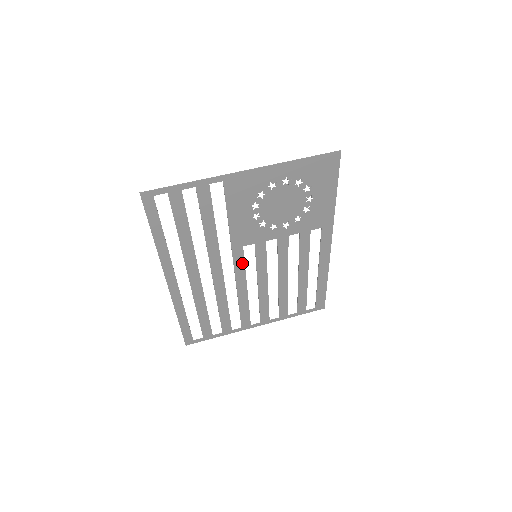
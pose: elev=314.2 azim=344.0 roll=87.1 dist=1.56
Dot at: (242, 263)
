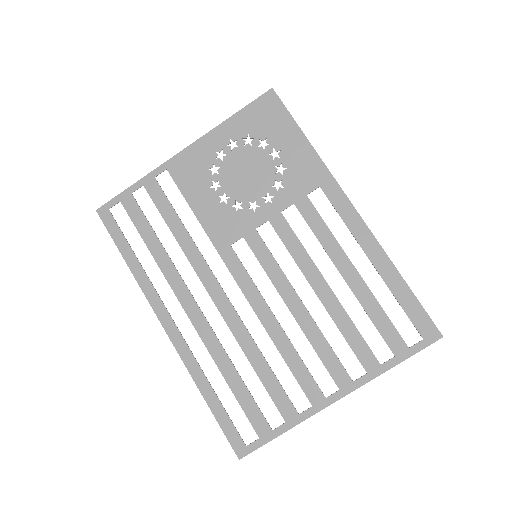
Dot at: (244, 272)
